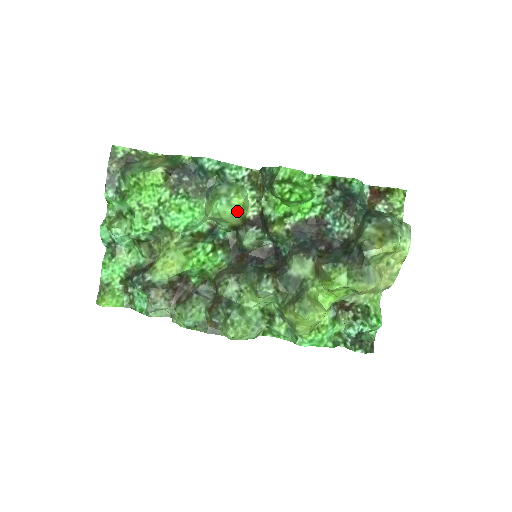
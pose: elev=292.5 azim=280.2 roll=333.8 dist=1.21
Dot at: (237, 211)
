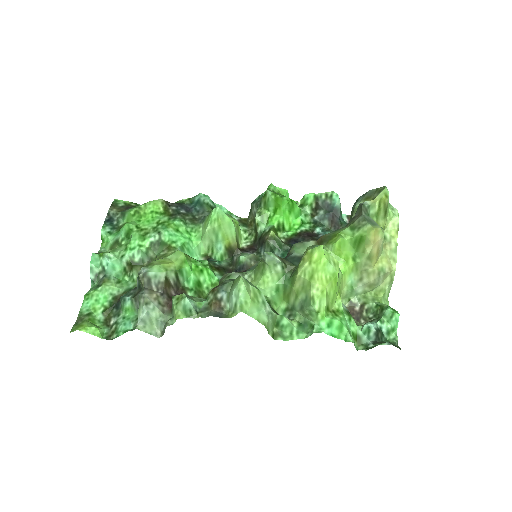
Dot at: (233, 224)
